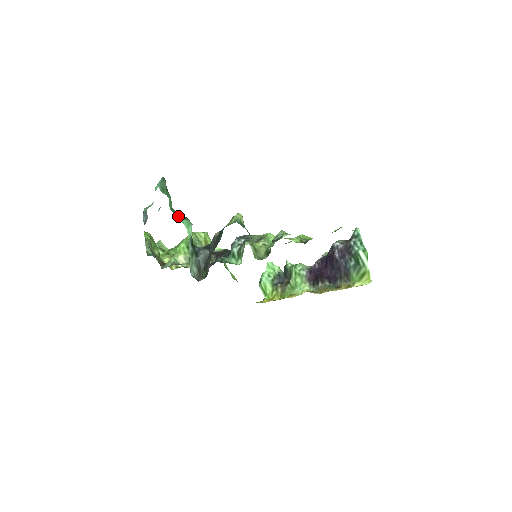
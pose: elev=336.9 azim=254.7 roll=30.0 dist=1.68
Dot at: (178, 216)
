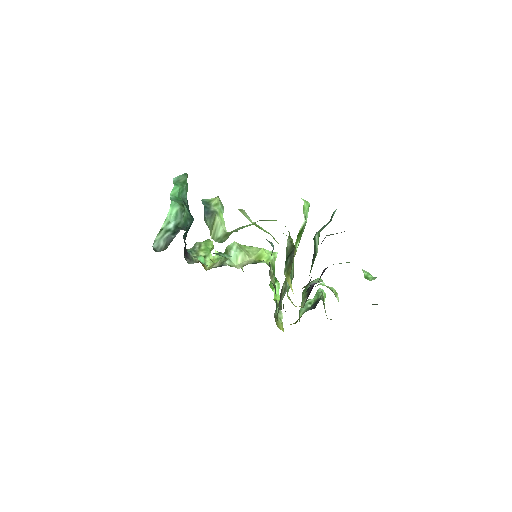
Dot at: (173, 200)
